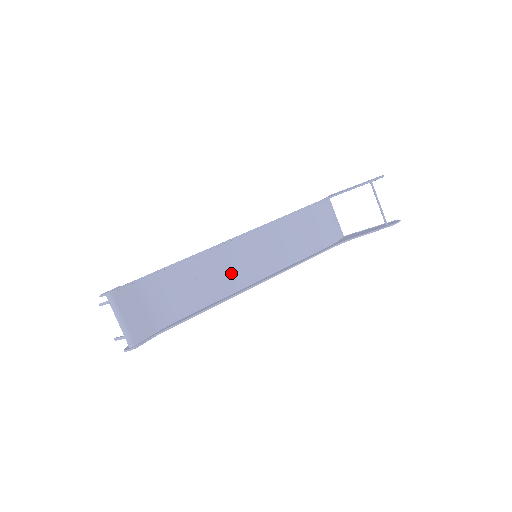
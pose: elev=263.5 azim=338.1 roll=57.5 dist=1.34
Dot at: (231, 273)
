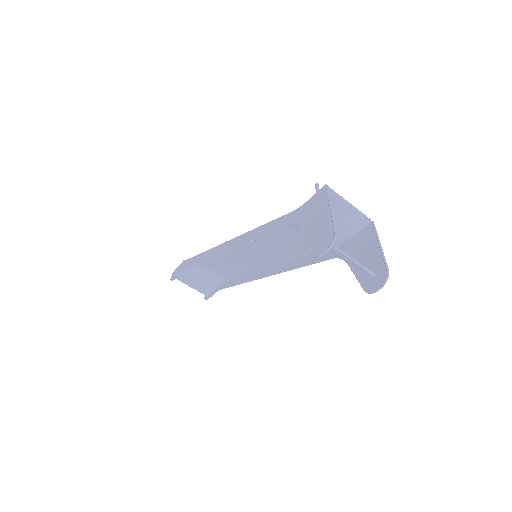
Dot at: (246, 260)
